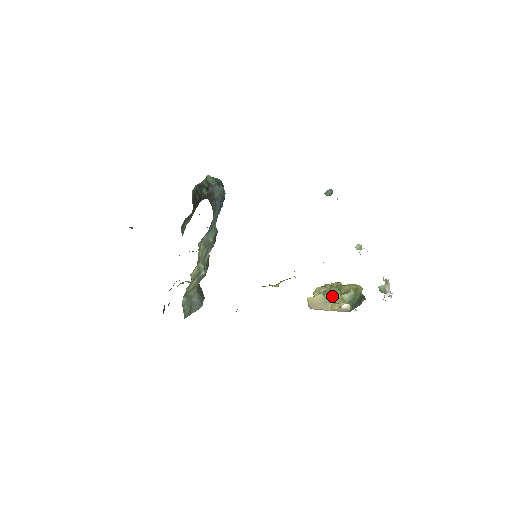
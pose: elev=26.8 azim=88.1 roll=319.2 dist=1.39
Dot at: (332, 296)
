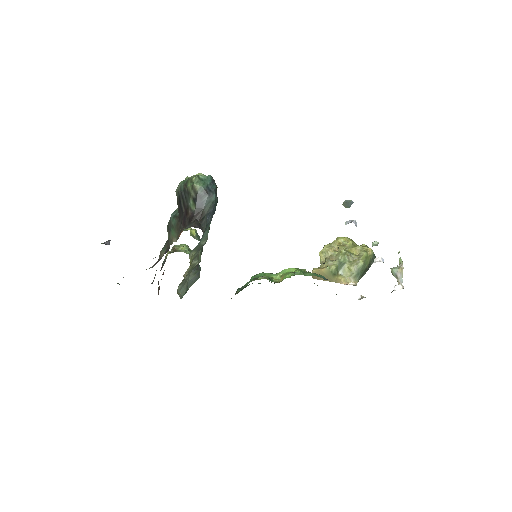
Dot at: (339, 267)
